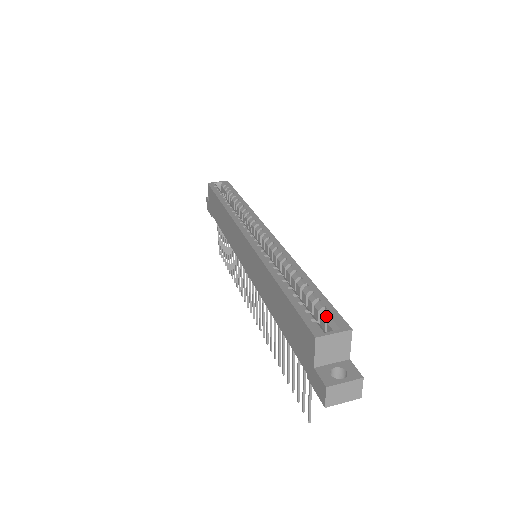
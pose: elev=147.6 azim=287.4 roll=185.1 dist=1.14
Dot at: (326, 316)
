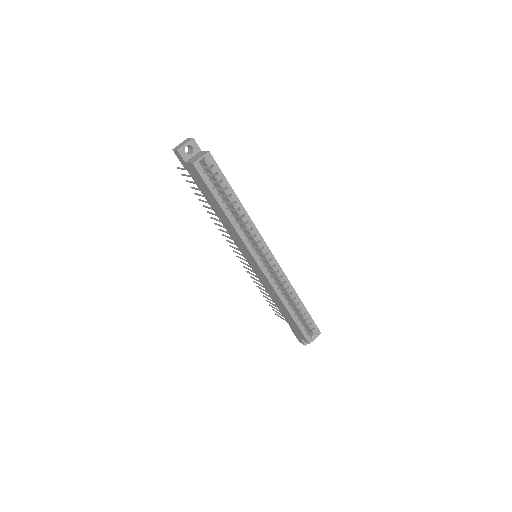
Dot at: (311, 328)
